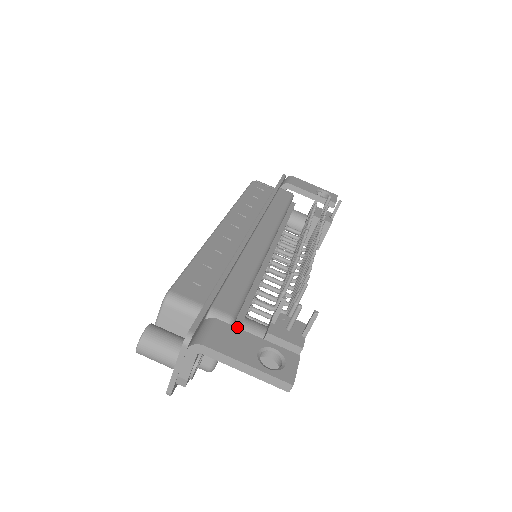
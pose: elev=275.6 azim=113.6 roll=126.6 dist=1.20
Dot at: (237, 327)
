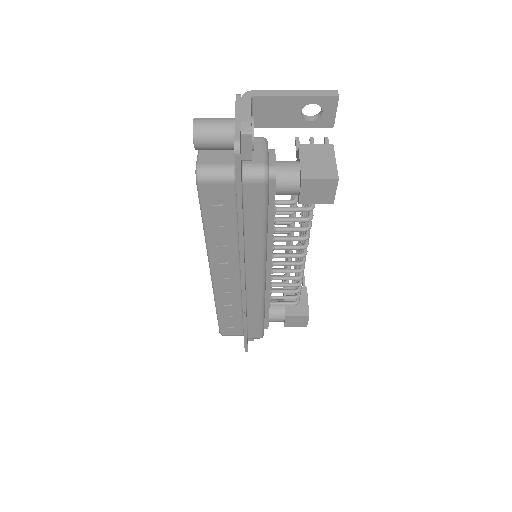
Dot at: (272, 150)
